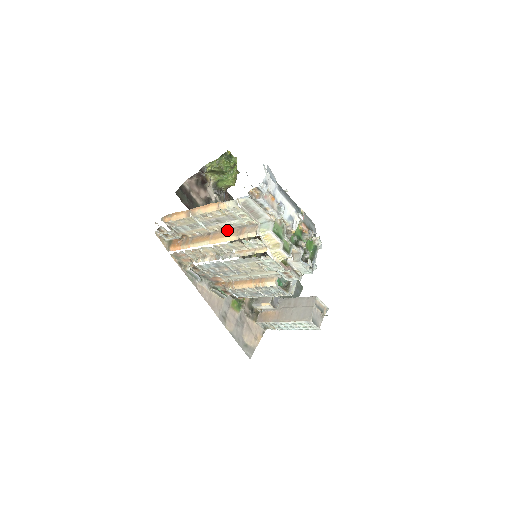
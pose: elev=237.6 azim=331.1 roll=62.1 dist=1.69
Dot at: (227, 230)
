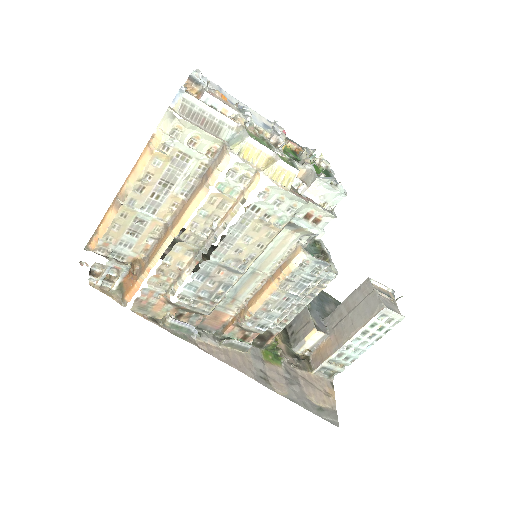
Dot at: (187, 198)
